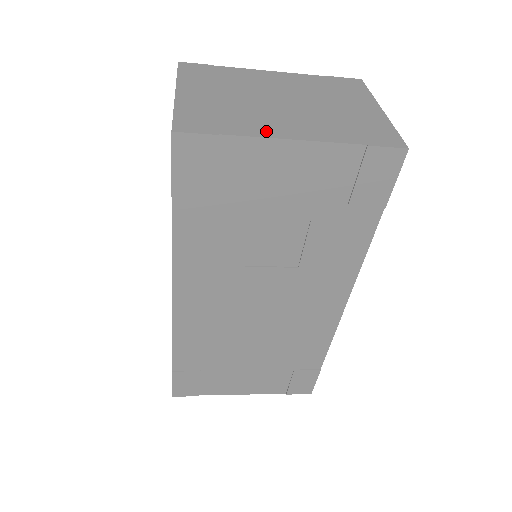
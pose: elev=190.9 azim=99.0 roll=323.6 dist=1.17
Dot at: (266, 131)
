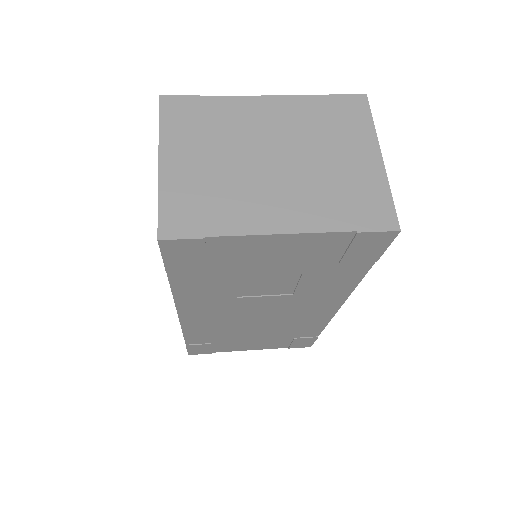
Dot at: (253, 223)
